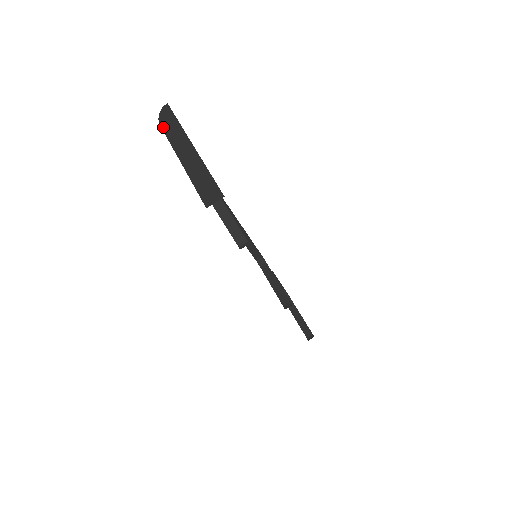
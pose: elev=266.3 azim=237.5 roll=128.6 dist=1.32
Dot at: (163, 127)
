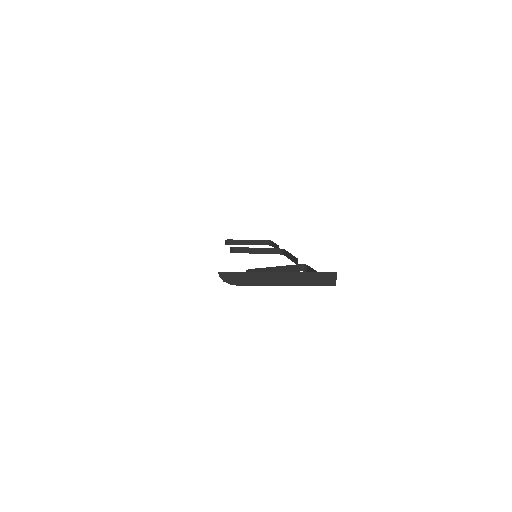
Dot at: (242, 284)
